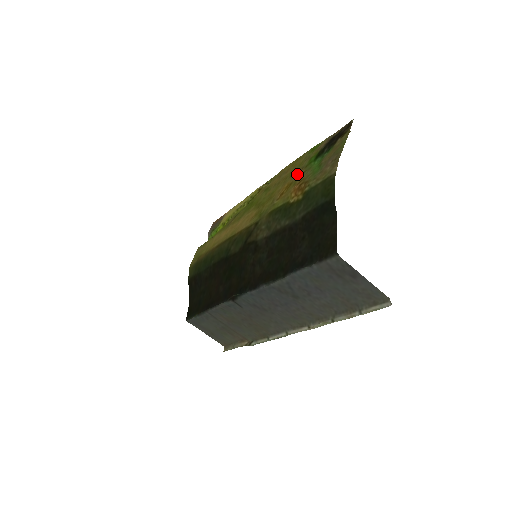
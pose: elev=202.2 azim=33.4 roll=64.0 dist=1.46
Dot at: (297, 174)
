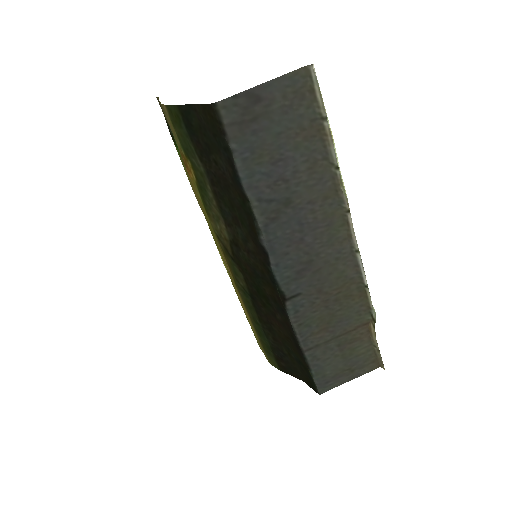
Dot at: occluded
